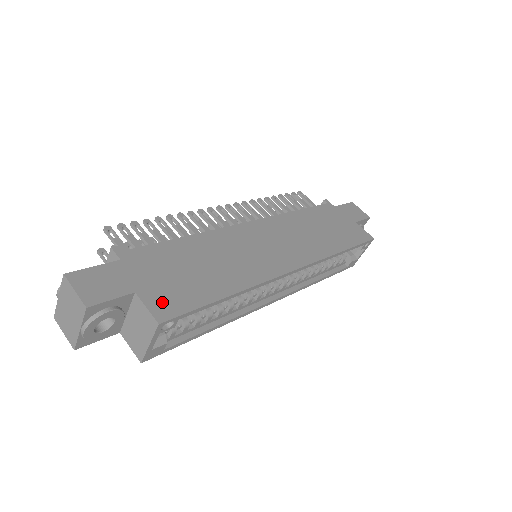
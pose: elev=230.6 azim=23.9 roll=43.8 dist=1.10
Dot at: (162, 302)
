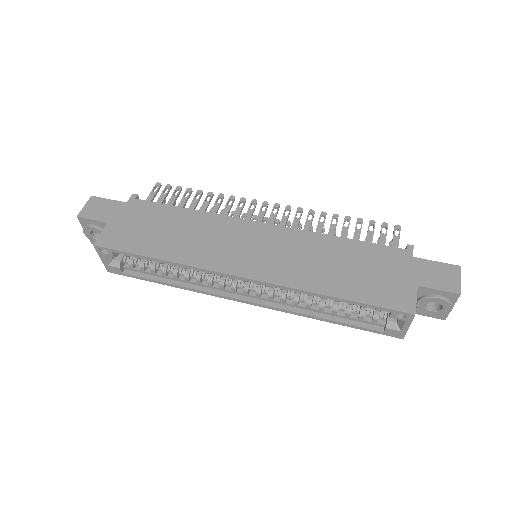
Dot at: (112, 236)
